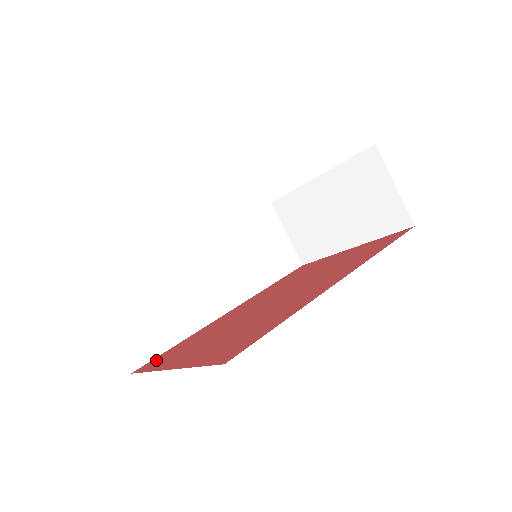
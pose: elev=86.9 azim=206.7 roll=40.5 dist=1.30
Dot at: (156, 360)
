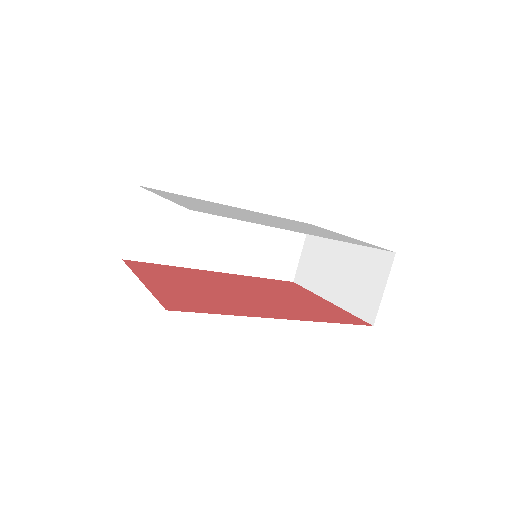
Dot at: (143, 265)
